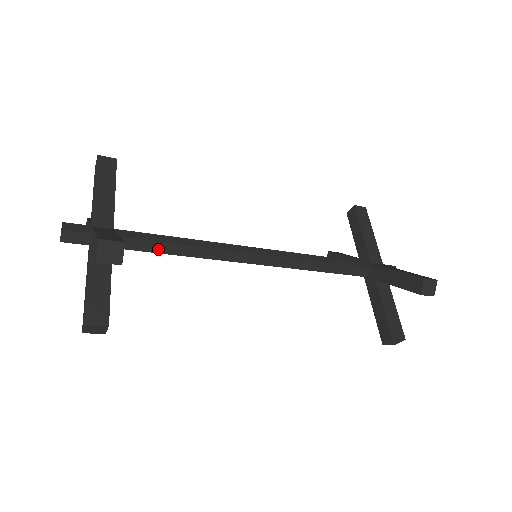
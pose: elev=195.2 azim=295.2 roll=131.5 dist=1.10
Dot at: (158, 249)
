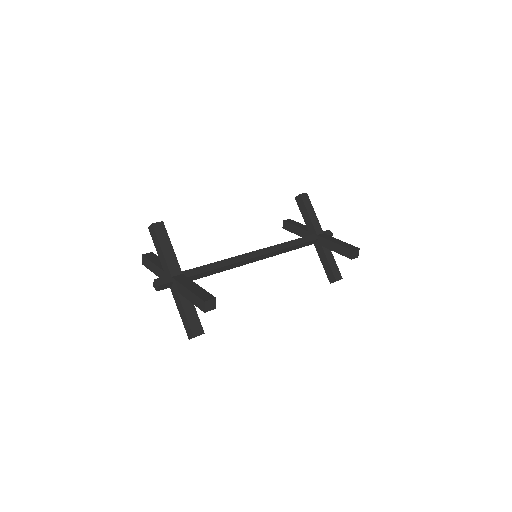
Dot at: (206, 275)
